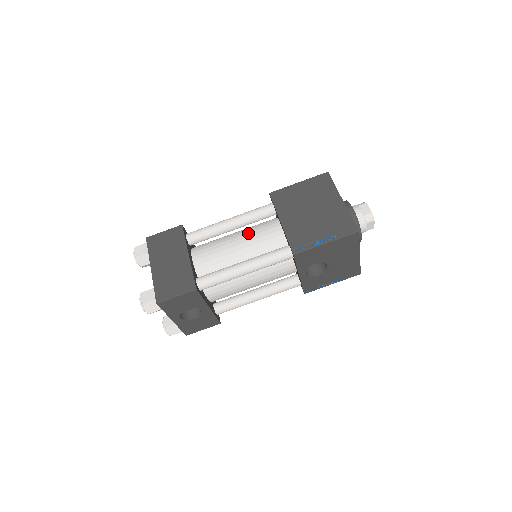
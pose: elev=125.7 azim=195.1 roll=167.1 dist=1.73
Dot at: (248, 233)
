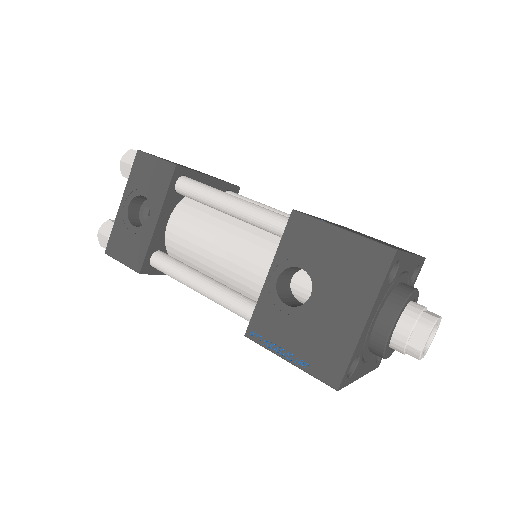
Dot at: occluded
